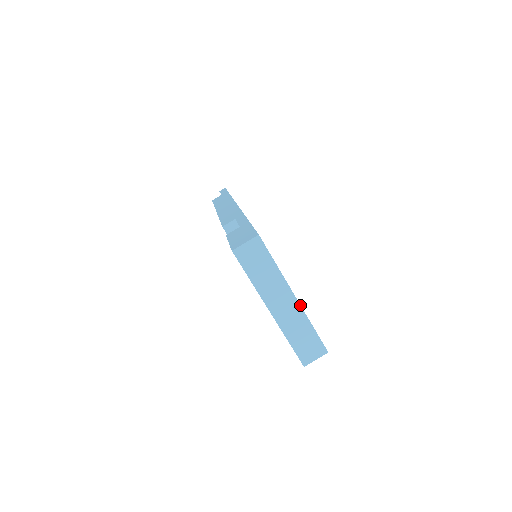
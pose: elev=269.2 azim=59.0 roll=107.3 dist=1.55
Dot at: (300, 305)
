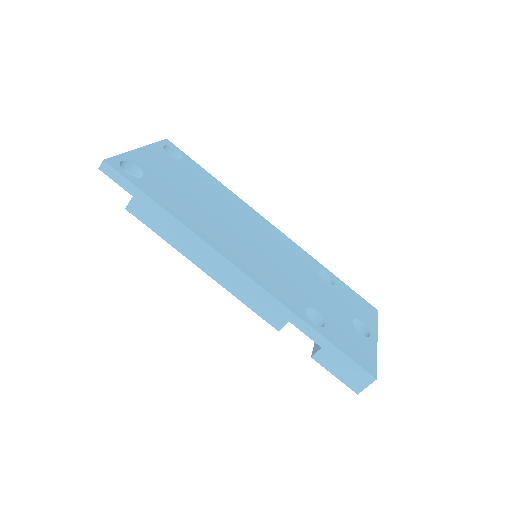
Dot at: (377, 336)
